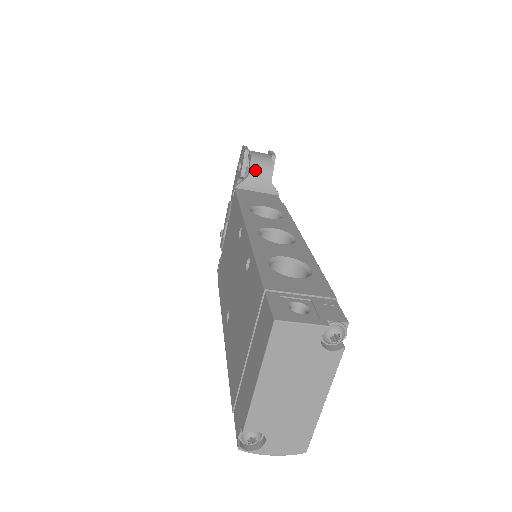
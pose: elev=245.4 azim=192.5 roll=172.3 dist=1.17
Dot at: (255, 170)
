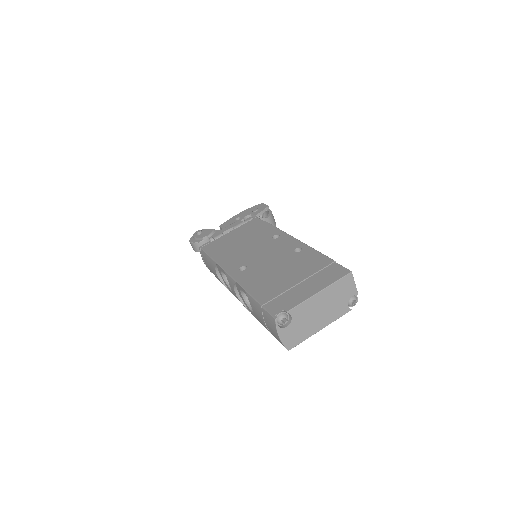
Dot at: (271, 219)
